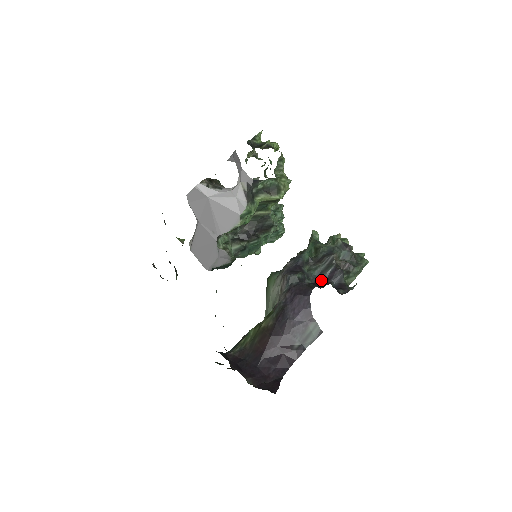
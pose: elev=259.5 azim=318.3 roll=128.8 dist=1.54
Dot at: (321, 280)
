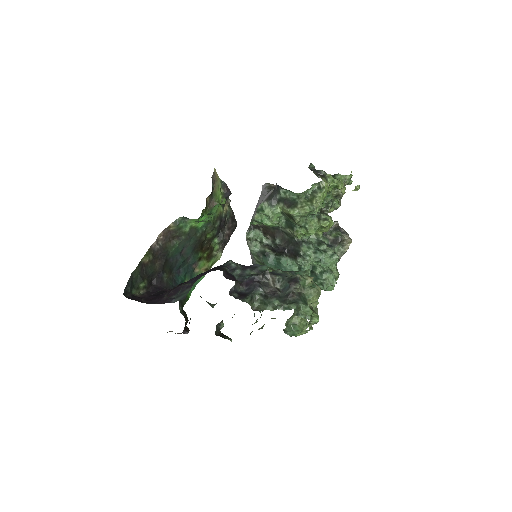
Dot at: (241, 281)
